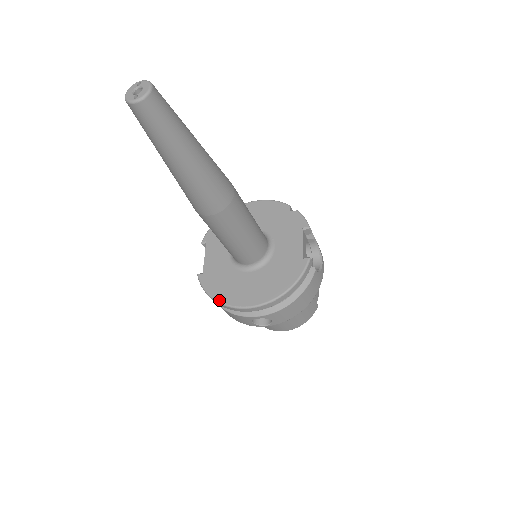
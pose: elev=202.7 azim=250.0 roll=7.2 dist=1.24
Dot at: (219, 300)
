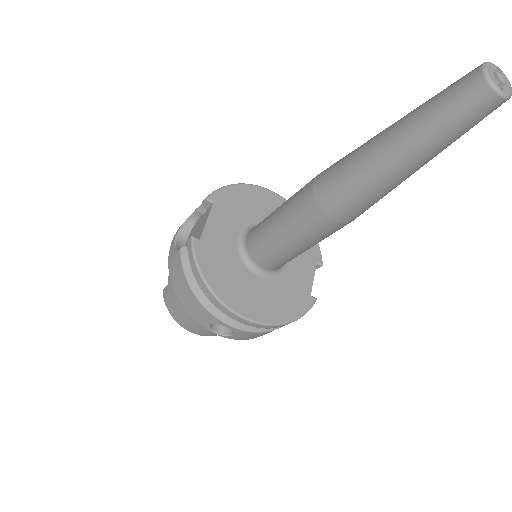
Dot at: (213, 288)
